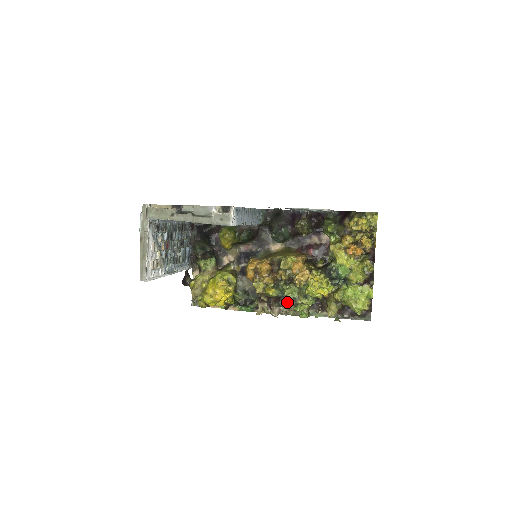
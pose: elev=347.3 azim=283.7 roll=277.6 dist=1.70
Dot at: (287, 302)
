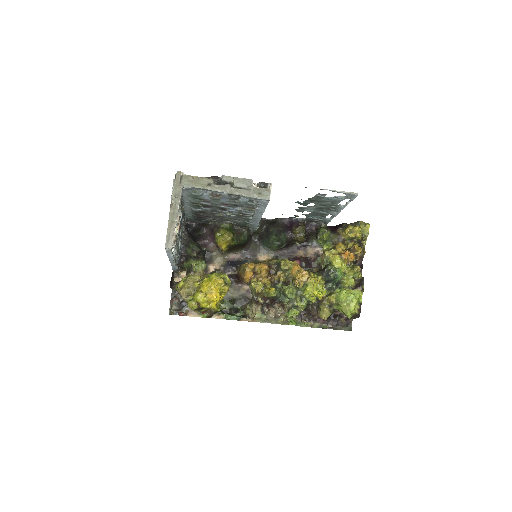
Dot at: (283, 304)
